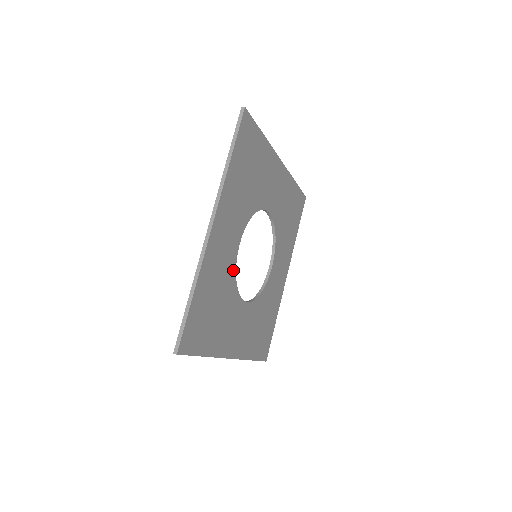
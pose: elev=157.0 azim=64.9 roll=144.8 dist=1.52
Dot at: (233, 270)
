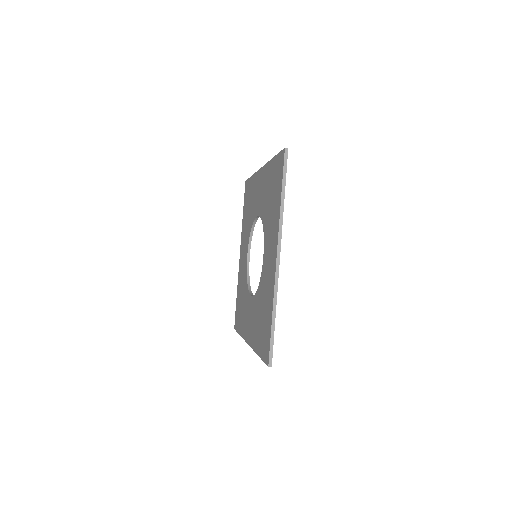
Dot at: occluded
